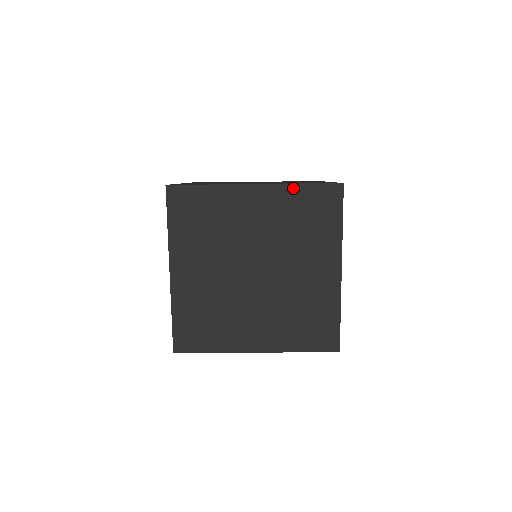
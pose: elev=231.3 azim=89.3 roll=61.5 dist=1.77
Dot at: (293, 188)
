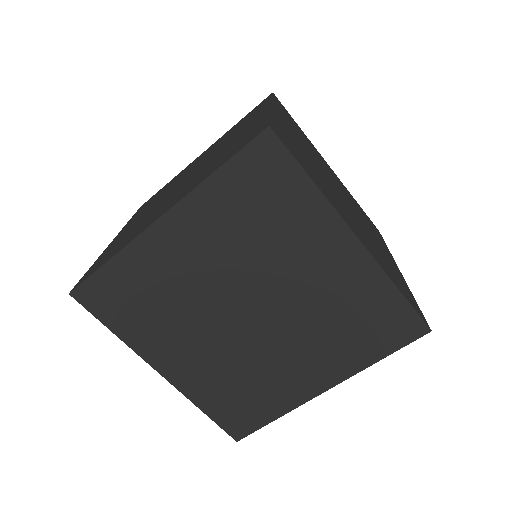
Dot at: (386, 284)
